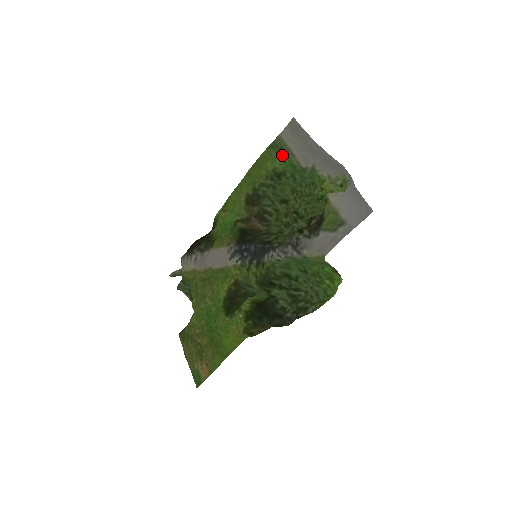
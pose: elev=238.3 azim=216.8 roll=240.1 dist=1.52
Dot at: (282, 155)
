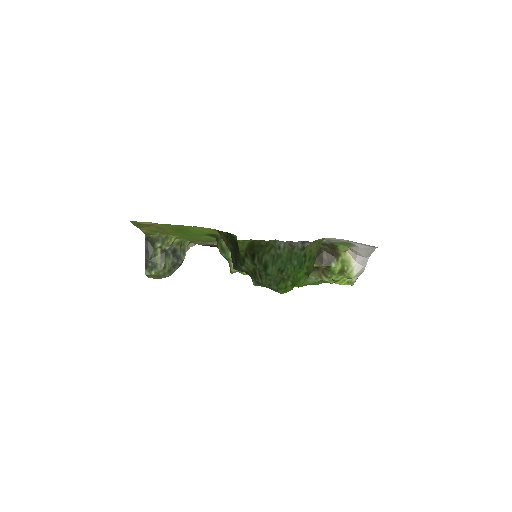
Dot at: occluded
